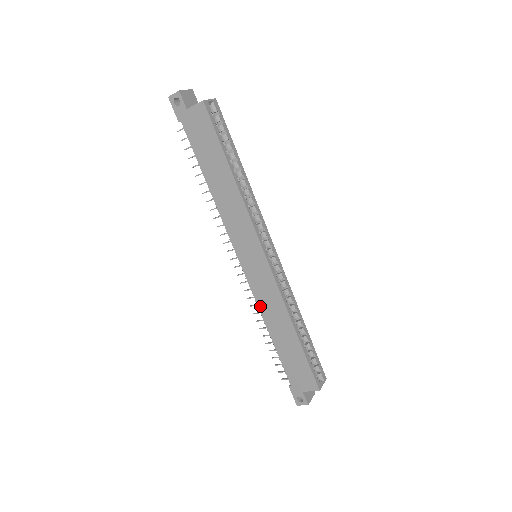
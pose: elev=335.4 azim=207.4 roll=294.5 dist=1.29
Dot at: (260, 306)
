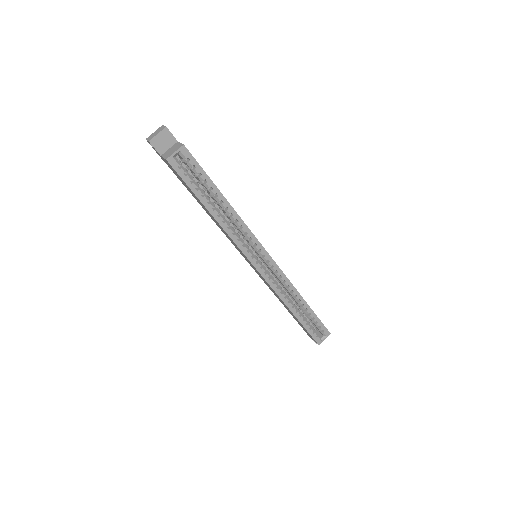
Dot at: (267, 285)
